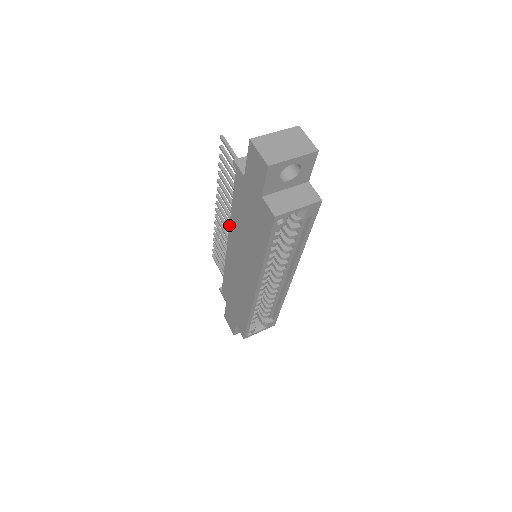
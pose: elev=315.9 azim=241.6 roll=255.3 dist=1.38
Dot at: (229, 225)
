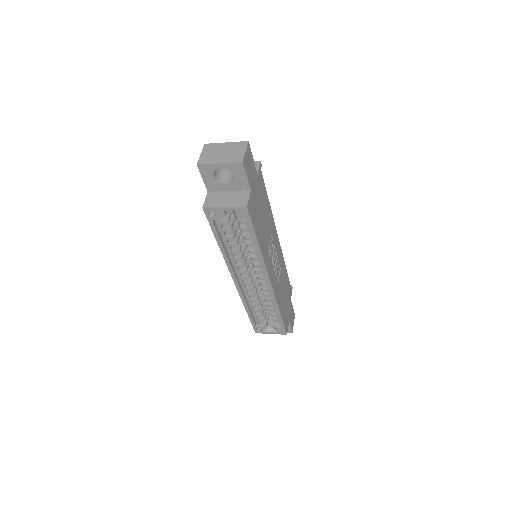
Dot at: occluded
